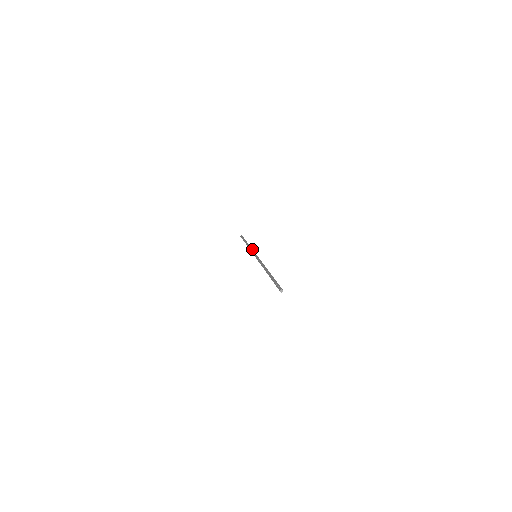
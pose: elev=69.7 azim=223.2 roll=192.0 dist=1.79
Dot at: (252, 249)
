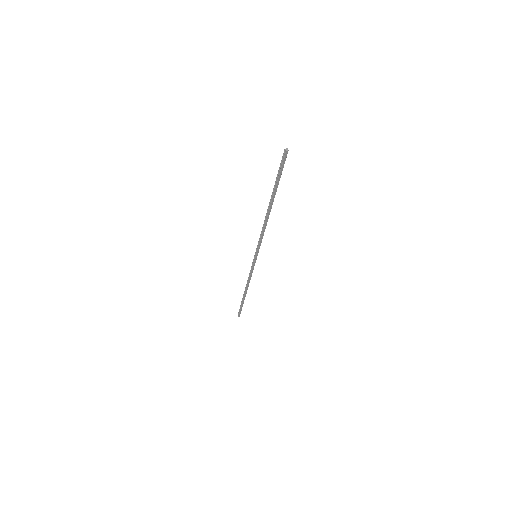
Dot at: occluded
